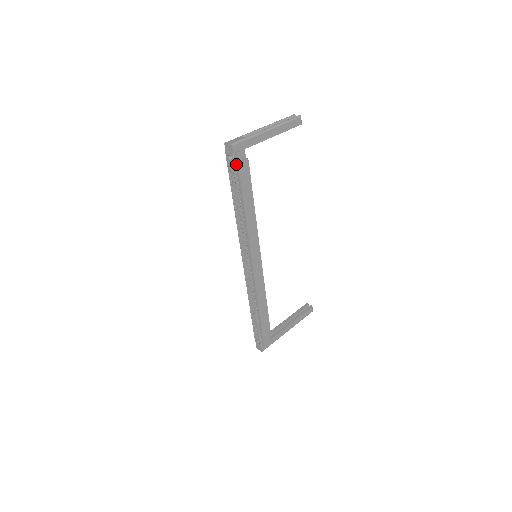
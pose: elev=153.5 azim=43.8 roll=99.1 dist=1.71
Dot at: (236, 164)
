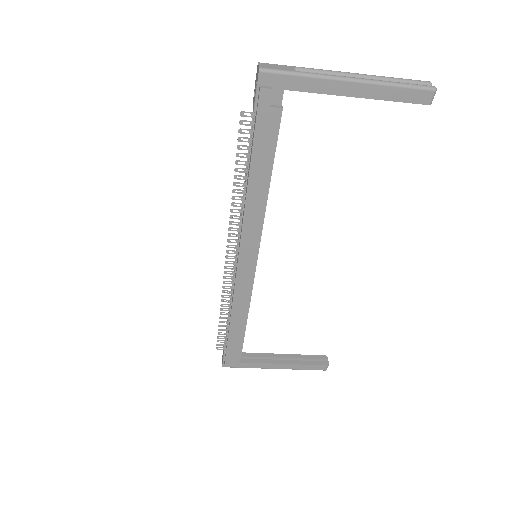
Dot at: (257, 106)
